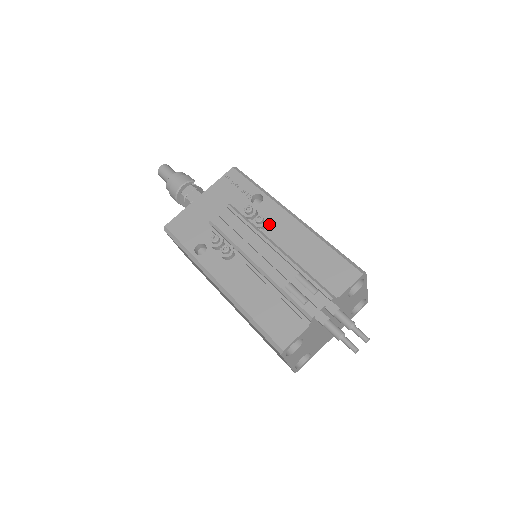
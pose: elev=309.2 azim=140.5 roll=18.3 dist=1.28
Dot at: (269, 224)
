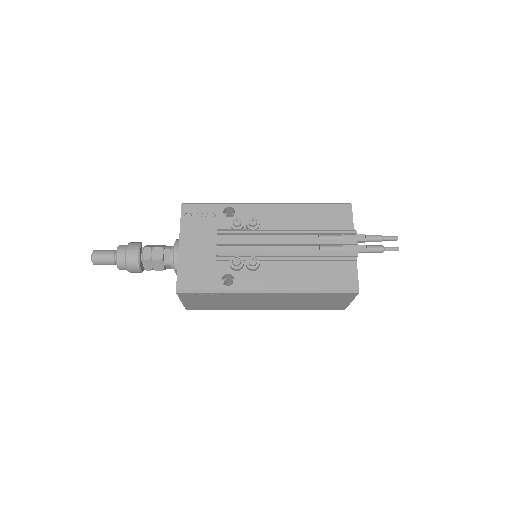
Dot at: (259, 222)
